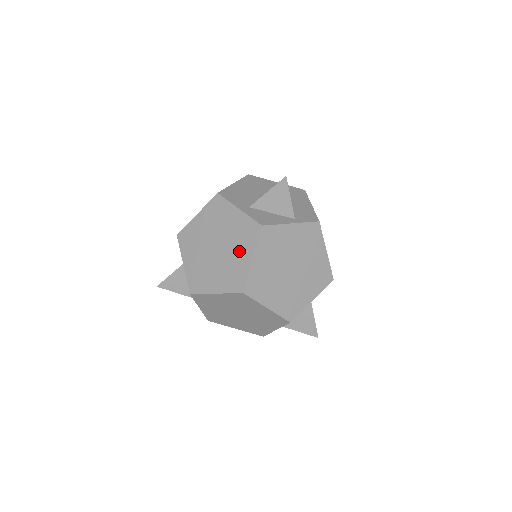
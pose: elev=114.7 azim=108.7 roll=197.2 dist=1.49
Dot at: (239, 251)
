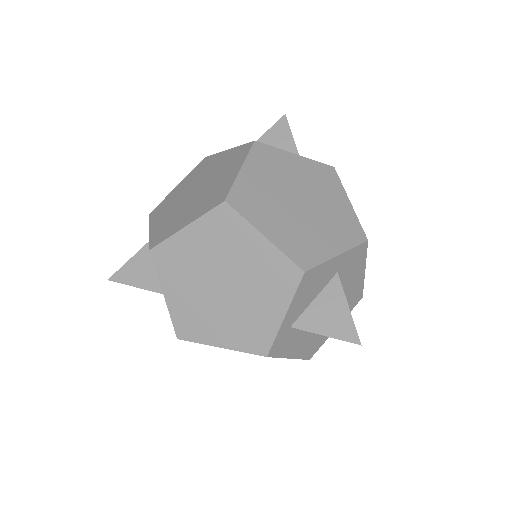
Dot at: (224, 174)
